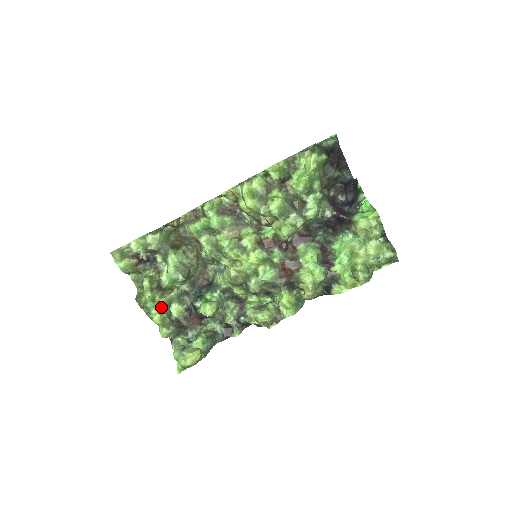
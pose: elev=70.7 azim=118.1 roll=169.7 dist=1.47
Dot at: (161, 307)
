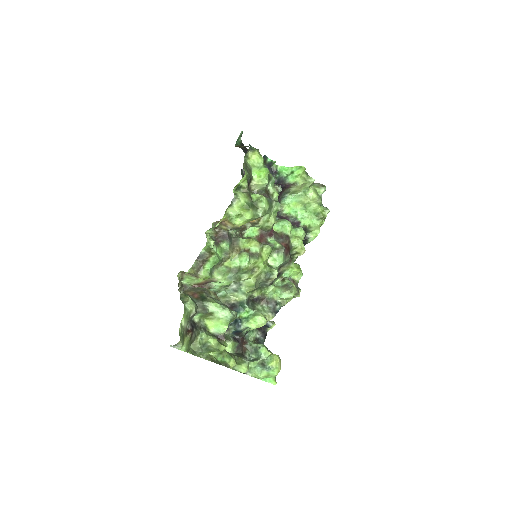
Dot at: (227, 353)
